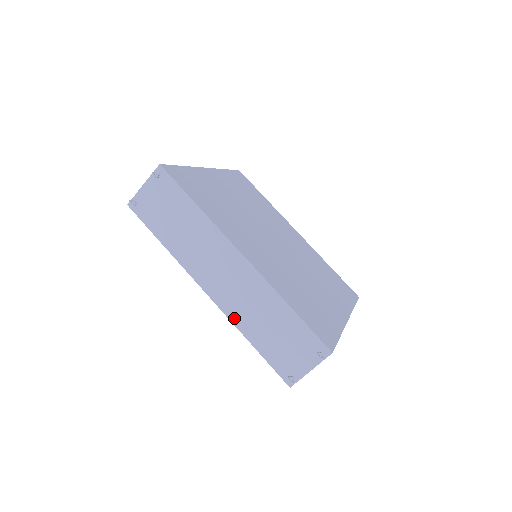
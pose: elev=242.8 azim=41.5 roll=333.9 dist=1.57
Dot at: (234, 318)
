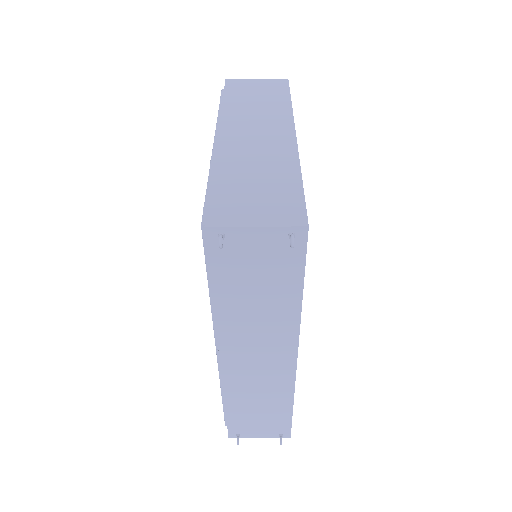
Dot at: (229, 387)
